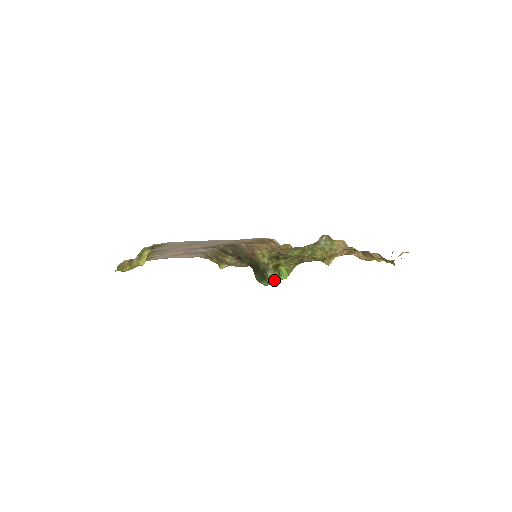
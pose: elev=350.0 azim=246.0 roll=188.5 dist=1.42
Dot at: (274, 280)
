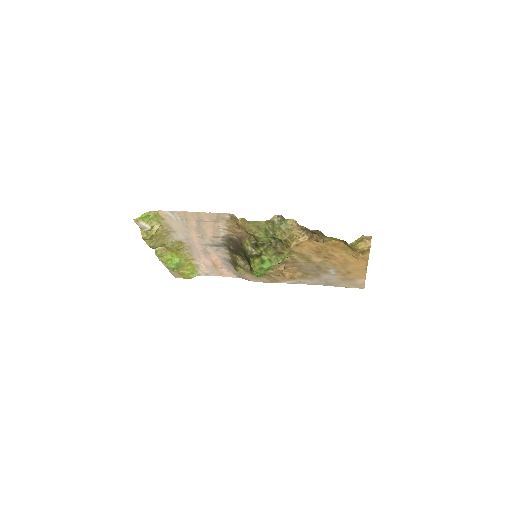
Dot at: (256, 265)
